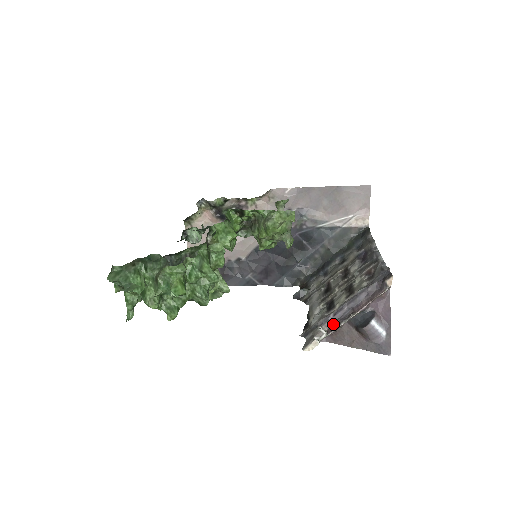
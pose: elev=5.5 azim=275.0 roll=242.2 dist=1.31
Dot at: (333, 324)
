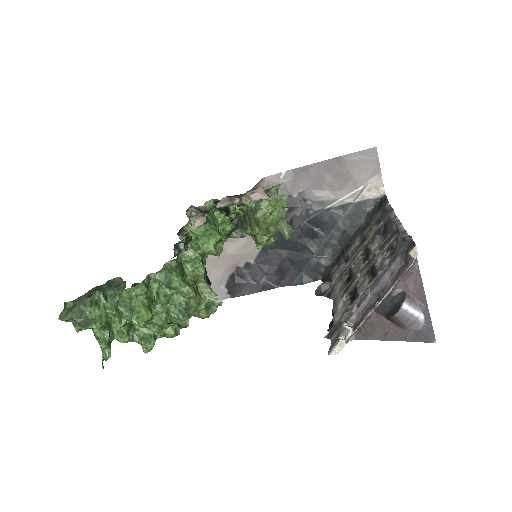
Dot at: (359, 317)
